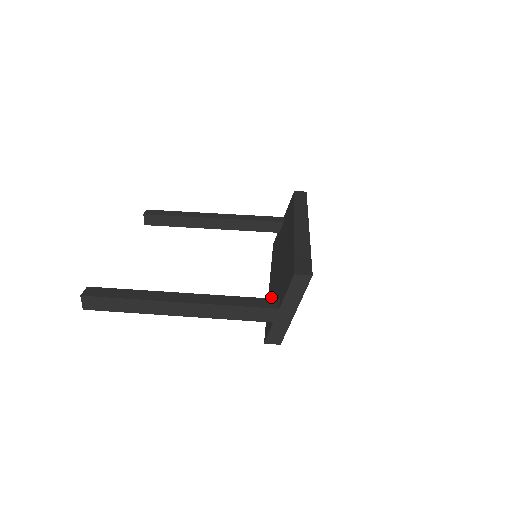
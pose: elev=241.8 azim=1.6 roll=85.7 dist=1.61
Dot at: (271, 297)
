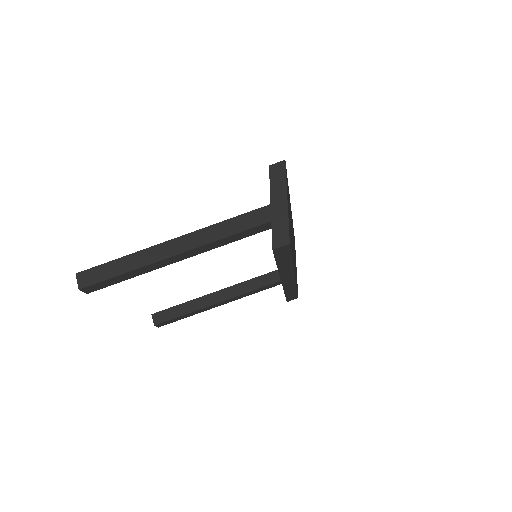
Dot at: occluded
